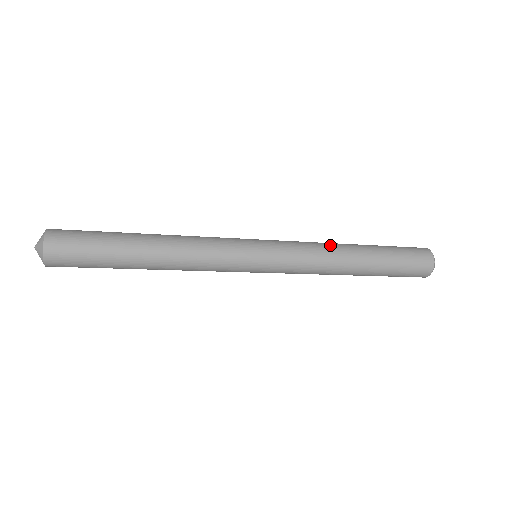
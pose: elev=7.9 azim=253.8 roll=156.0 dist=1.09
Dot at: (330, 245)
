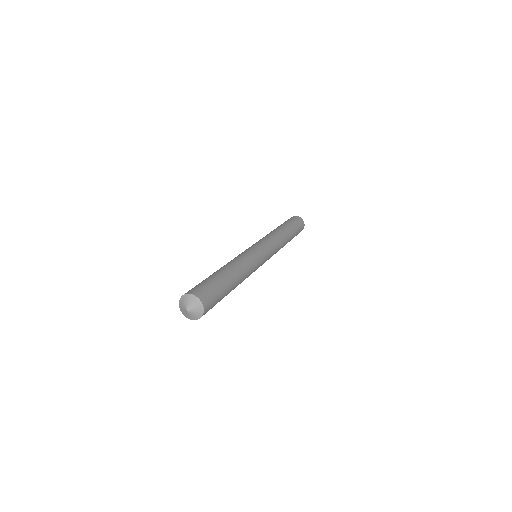
Dot at: (283, 245)
